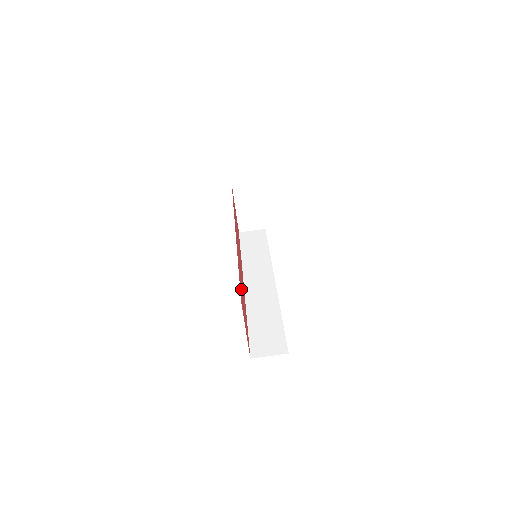
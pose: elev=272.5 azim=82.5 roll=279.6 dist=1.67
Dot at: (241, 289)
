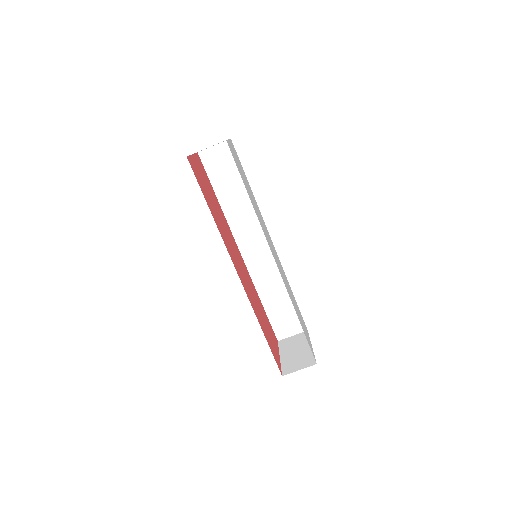
Dot at: (266, 332)
